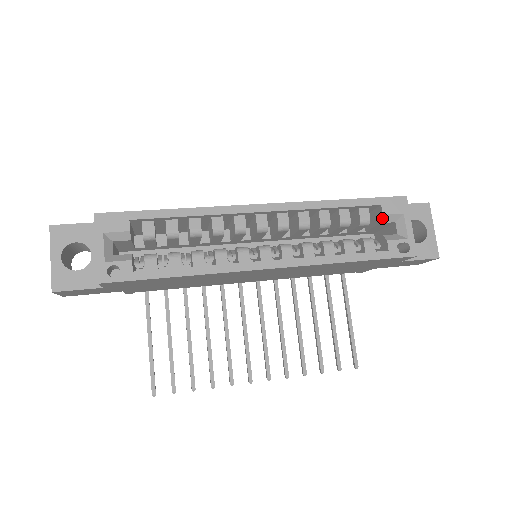
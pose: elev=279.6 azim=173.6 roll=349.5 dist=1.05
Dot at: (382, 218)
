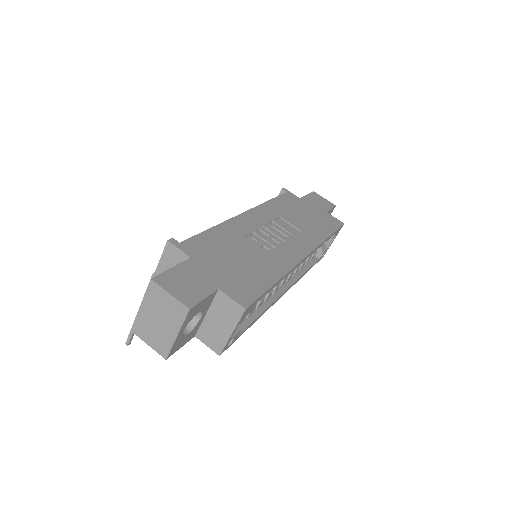
Dot at: (329, 239)
